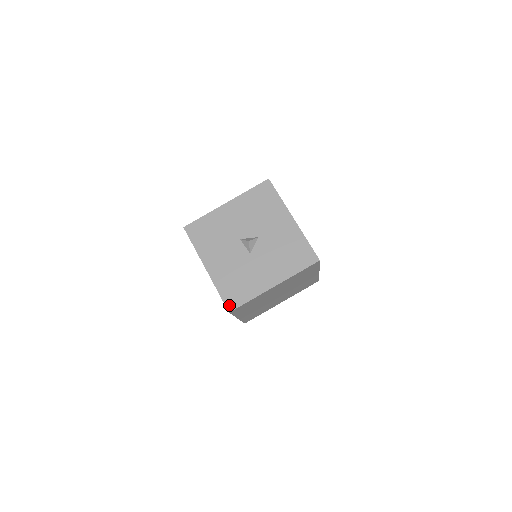
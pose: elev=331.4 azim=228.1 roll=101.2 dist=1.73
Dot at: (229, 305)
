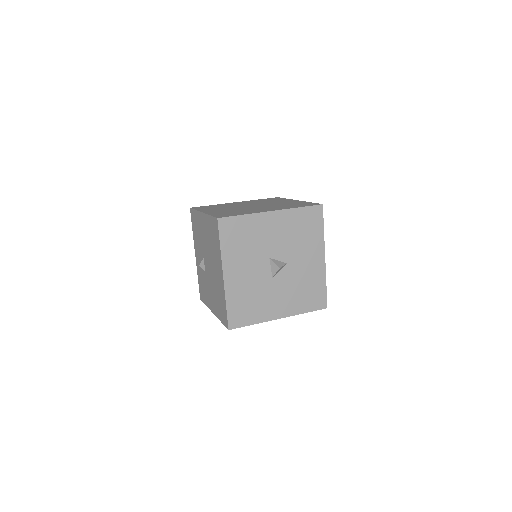
Dot at: (232, 323)
